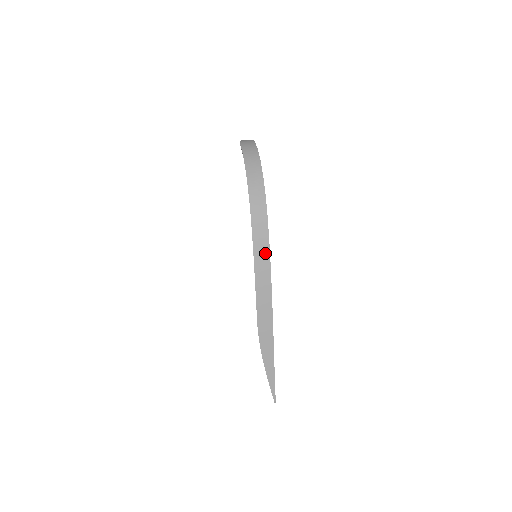
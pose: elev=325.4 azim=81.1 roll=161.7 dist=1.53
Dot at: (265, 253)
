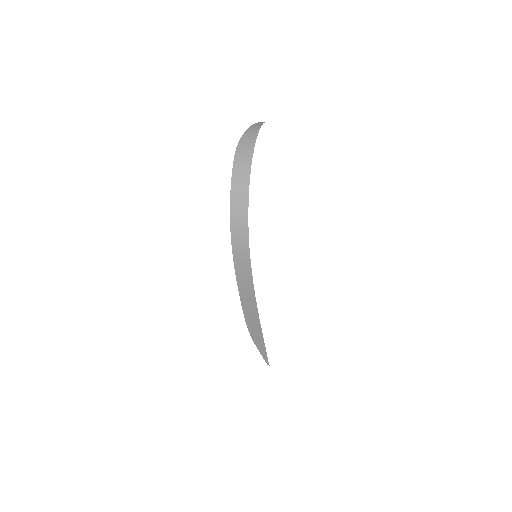
Dot at: (248, 281)
